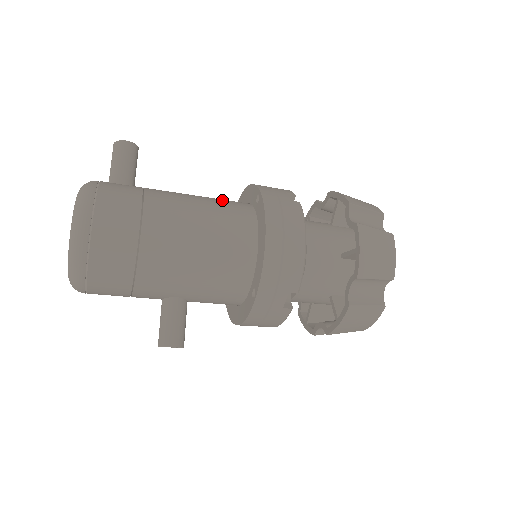
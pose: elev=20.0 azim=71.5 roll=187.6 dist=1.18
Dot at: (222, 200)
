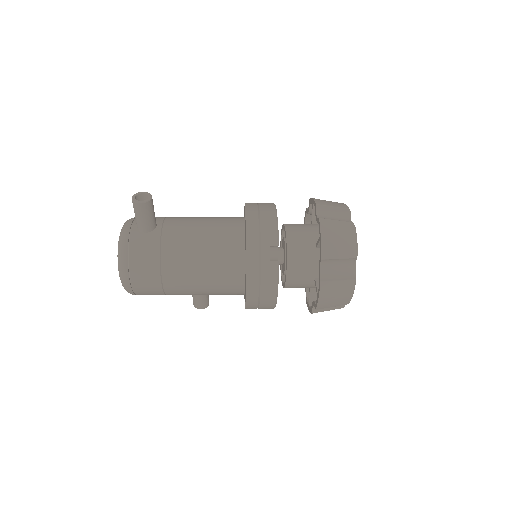
Dot at: (221, 244)
